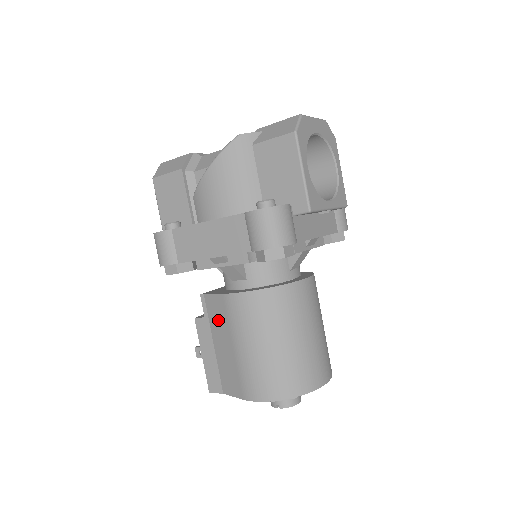
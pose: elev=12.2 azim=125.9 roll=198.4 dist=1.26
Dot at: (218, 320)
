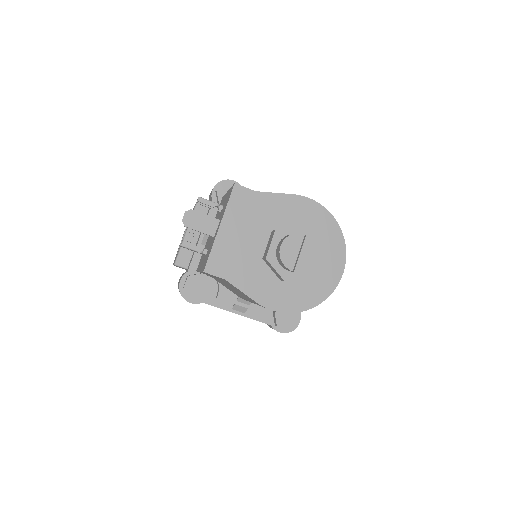
Dot at: occluded
